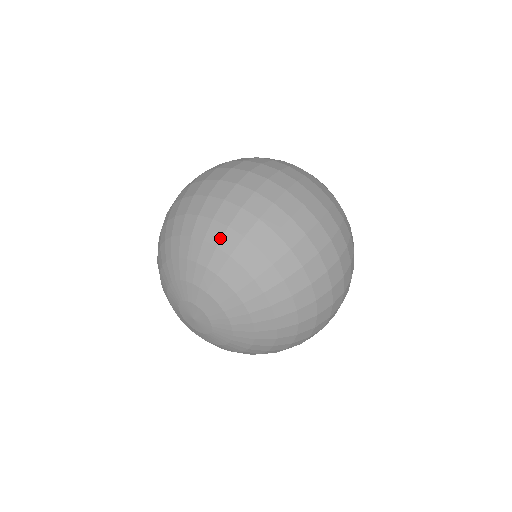
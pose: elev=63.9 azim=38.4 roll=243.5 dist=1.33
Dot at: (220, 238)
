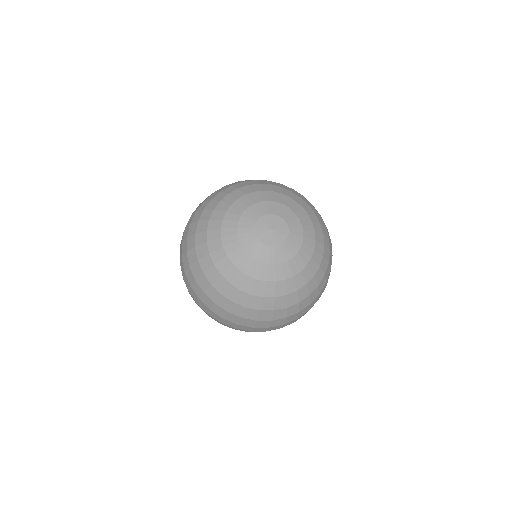
Dot at: (291, 190)
